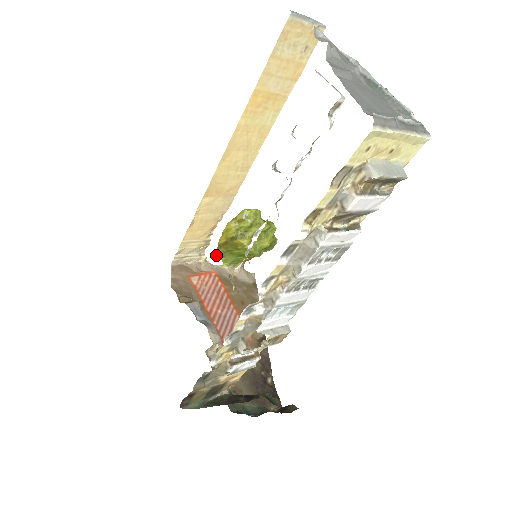
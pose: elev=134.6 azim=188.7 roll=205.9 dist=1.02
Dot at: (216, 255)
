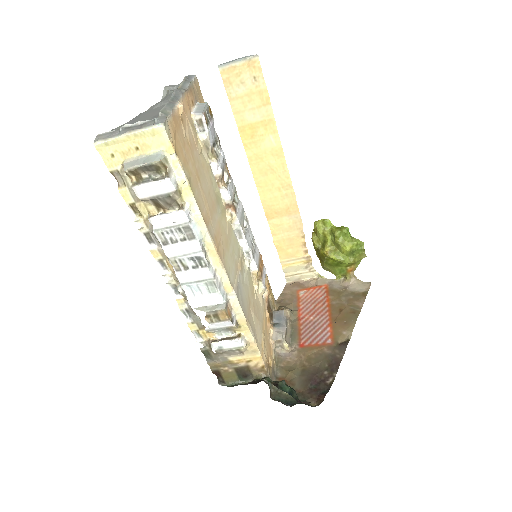
Dot at: (324, 269)
